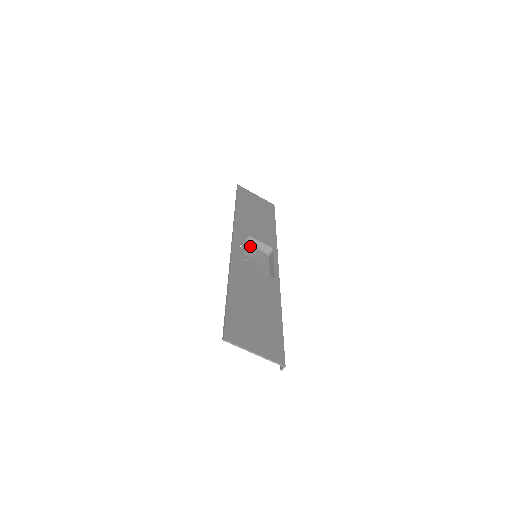
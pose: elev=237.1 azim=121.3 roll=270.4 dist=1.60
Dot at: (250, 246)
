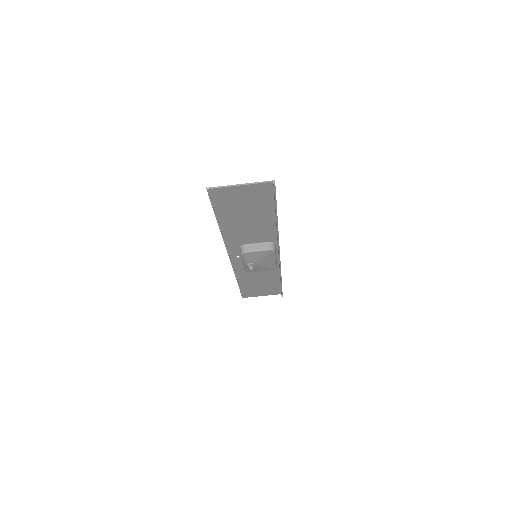
Dot at: (255, 270)
